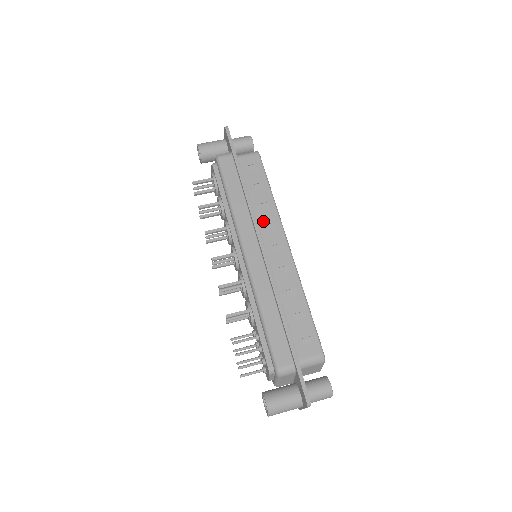
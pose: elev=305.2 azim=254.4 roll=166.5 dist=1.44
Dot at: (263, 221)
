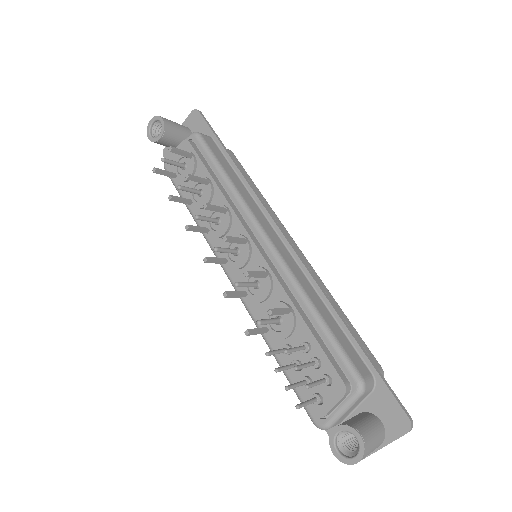
Dot at: occluded
